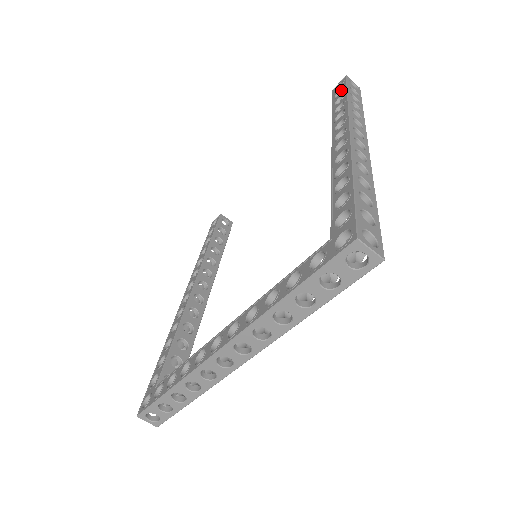
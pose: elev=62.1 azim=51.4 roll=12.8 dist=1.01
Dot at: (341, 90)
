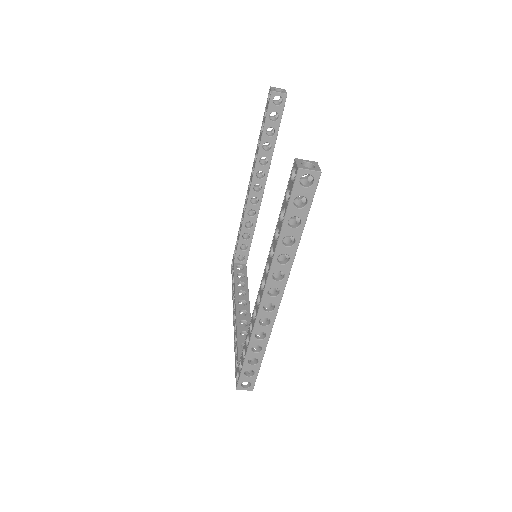
Dot at: occluded
